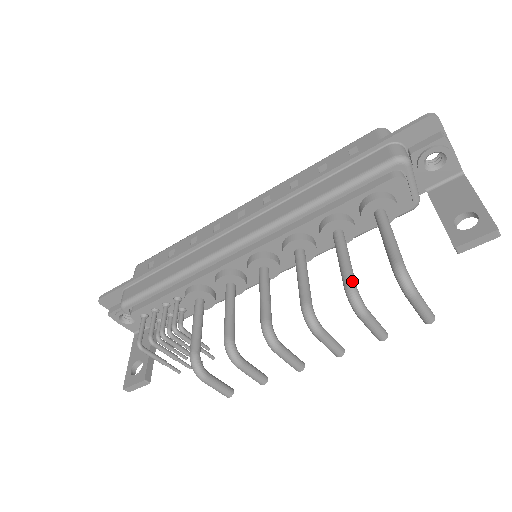
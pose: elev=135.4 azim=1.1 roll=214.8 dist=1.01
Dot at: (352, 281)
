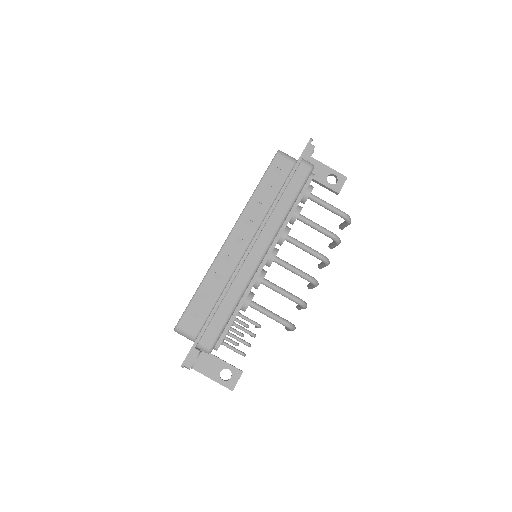
Dot at: (332, 233)
